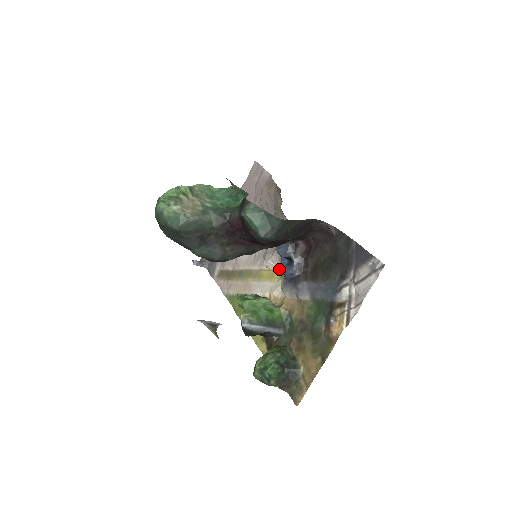
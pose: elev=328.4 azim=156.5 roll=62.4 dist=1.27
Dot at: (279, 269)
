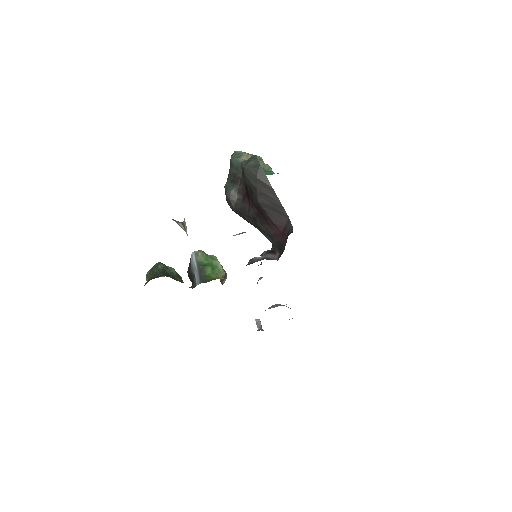
Dot at: occluded
